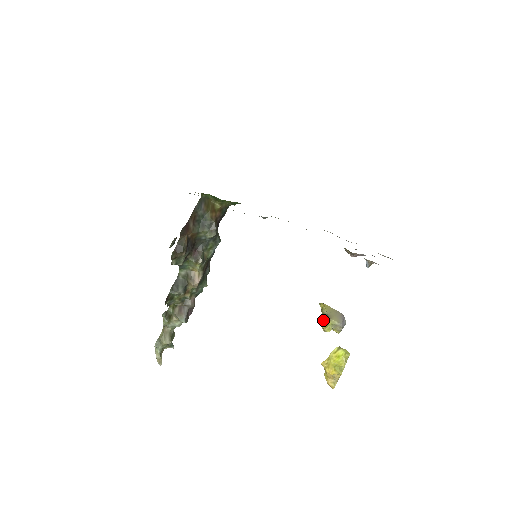
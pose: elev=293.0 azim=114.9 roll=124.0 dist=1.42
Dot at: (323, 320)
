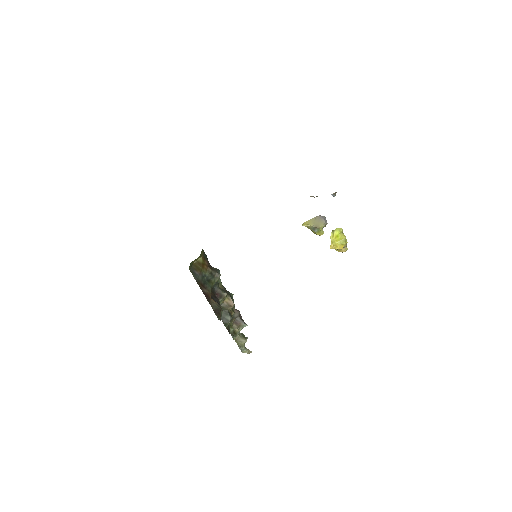
Dot at: (313, 231)
